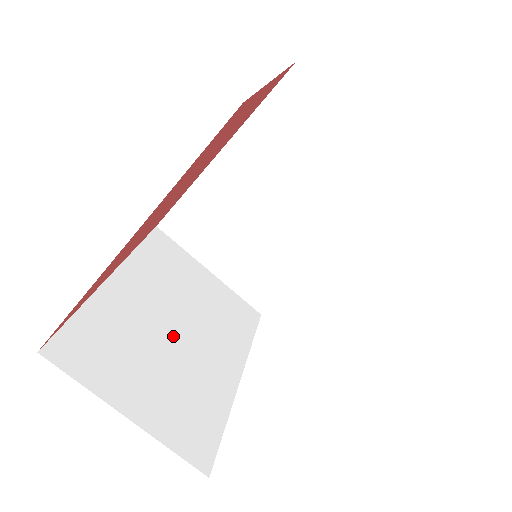
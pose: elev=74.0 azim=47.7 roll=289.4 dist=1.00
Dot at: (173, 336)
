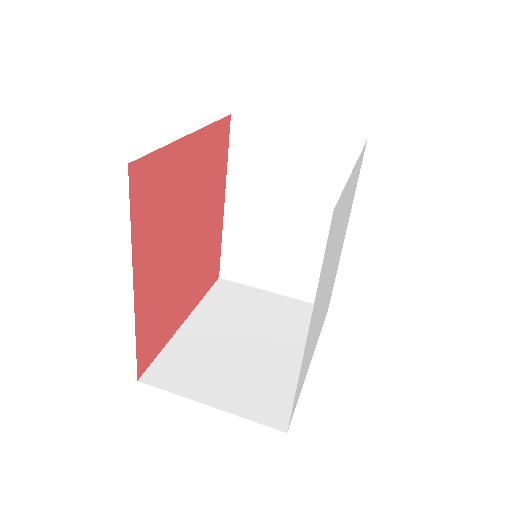
Dot at: (242, 345)
